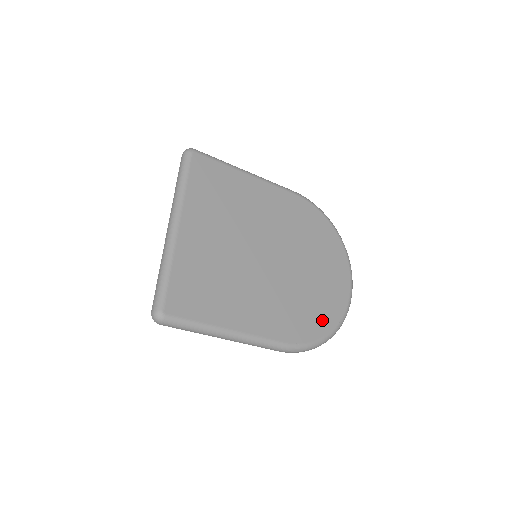
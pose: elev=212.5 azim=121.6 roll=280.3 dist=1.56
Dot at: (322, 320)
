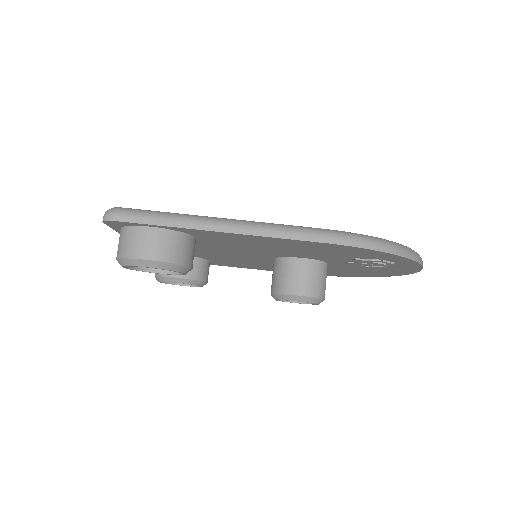
Dot at: occluded
